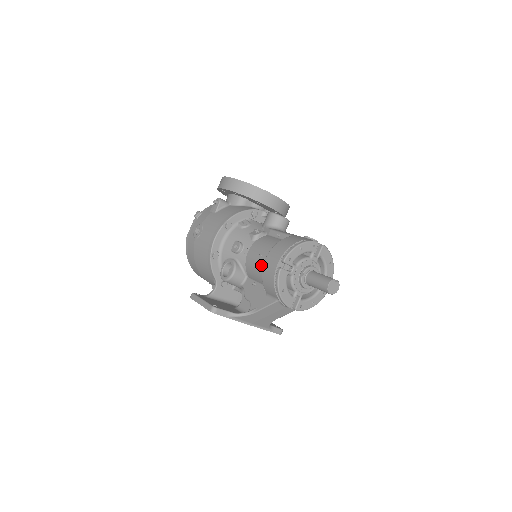
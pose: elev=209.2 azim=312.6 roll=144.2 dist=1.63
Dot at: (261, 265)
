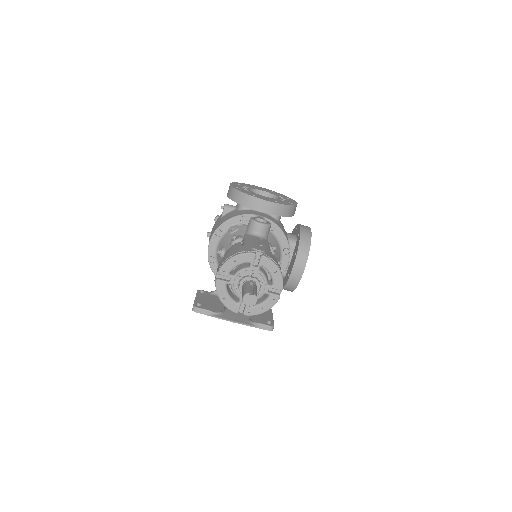
Dot at: occluded
